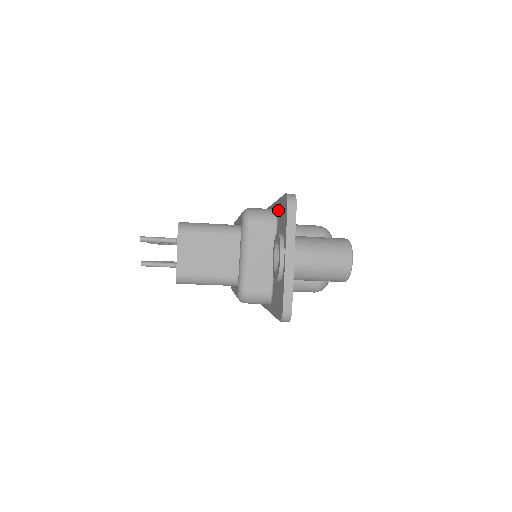
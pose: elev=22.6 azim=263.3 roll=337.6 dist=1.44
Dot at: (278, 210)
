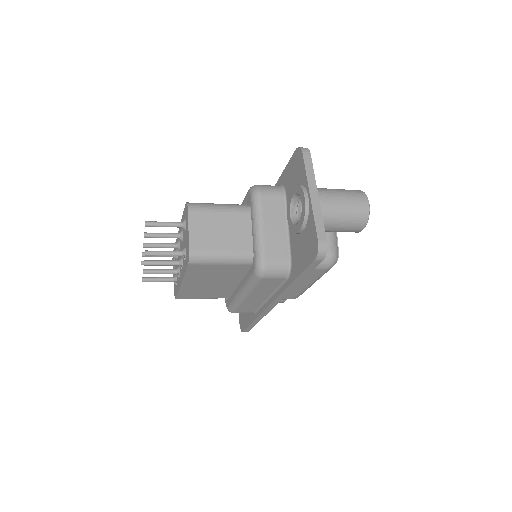
Dot at: (284, 180)
